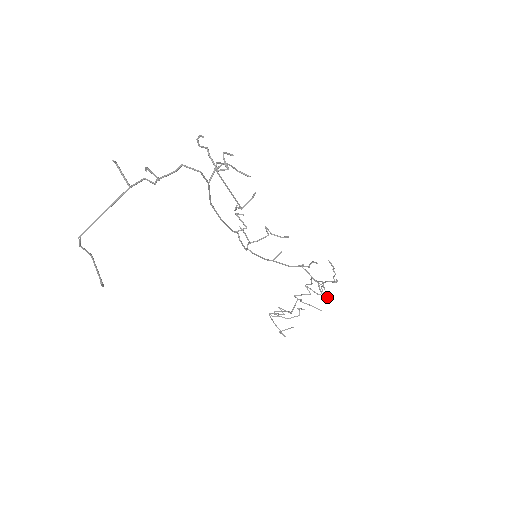
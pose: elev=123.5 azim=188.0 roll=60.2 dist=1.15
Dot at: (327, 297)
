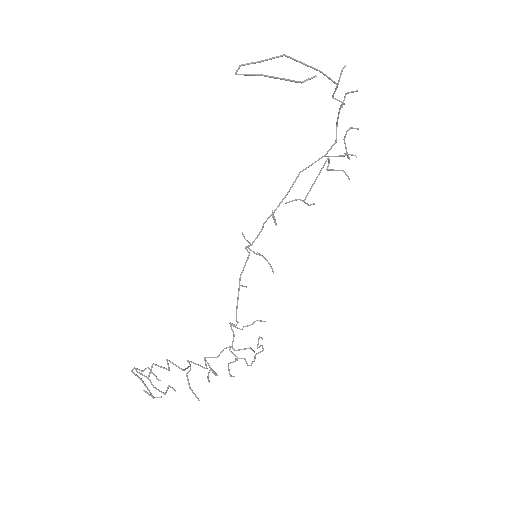
Dot at: occluded
